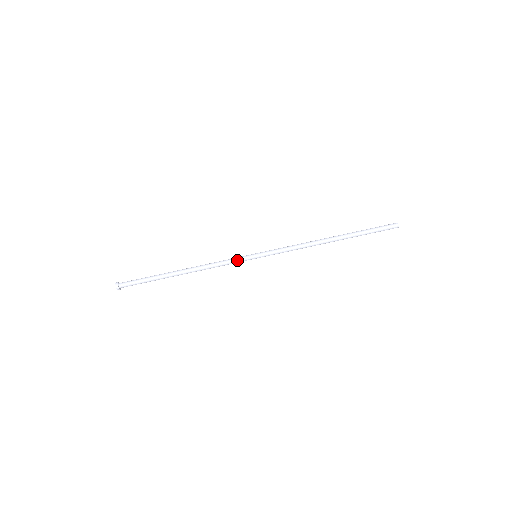
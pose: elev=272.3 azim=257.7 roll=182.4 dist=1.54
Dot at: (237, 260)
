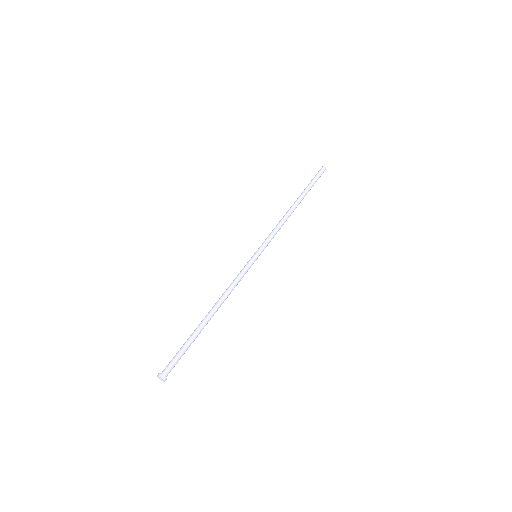
Dot at: (246, 269)
